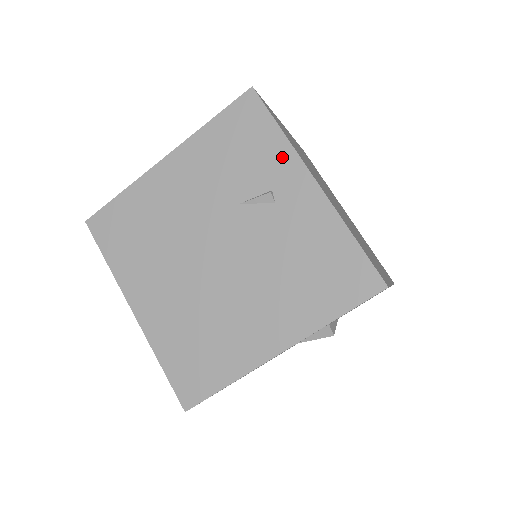
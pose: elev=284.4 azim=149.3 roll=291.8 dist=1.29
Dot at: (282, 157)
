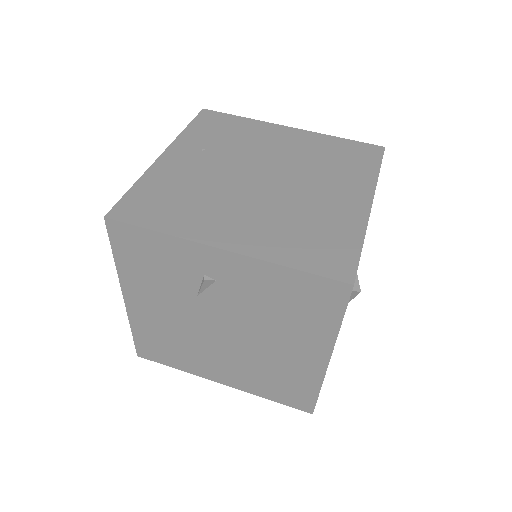
Dot at: (182, 250)
